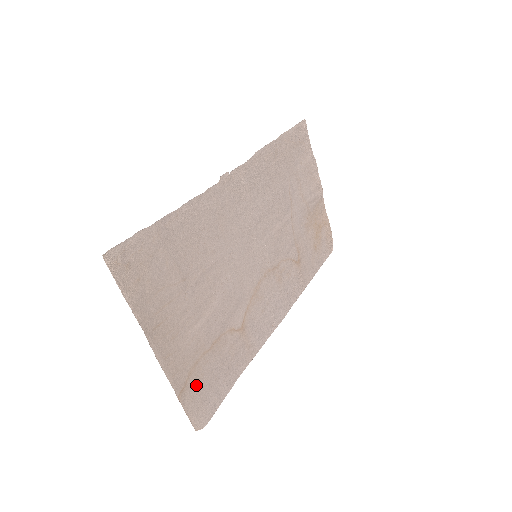
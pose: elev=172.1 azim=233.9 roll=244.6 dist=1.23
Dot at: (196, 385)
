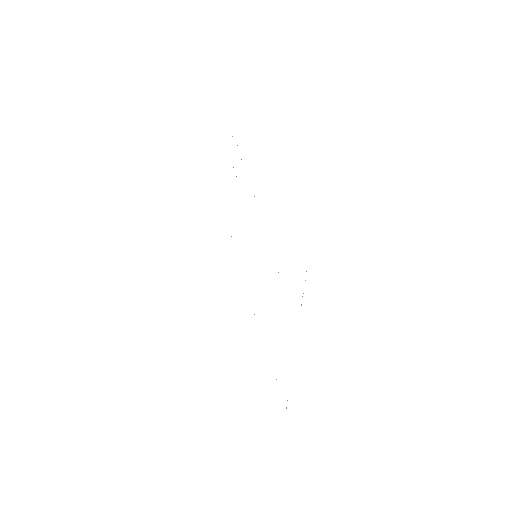
Dot at: occluded
